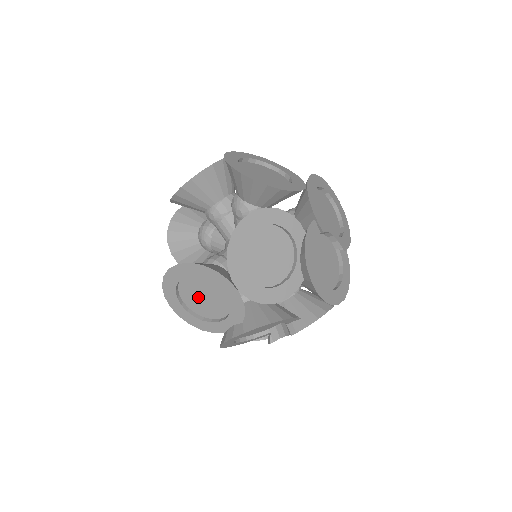
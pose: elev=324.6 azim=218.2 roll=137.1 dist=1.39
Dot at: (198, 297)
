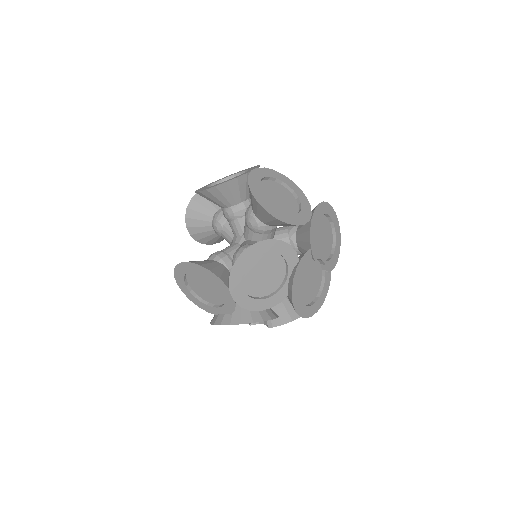
Dot at: (201, 285)
